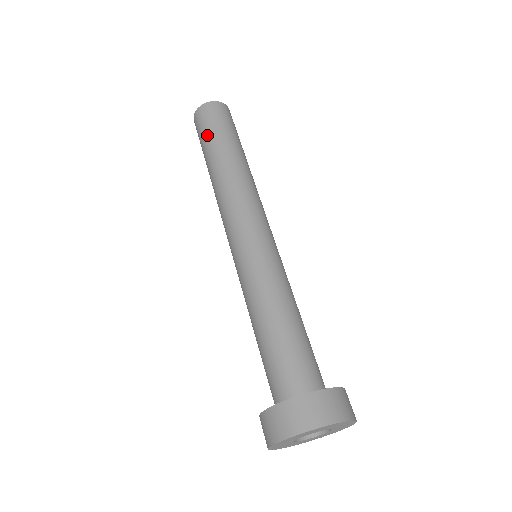
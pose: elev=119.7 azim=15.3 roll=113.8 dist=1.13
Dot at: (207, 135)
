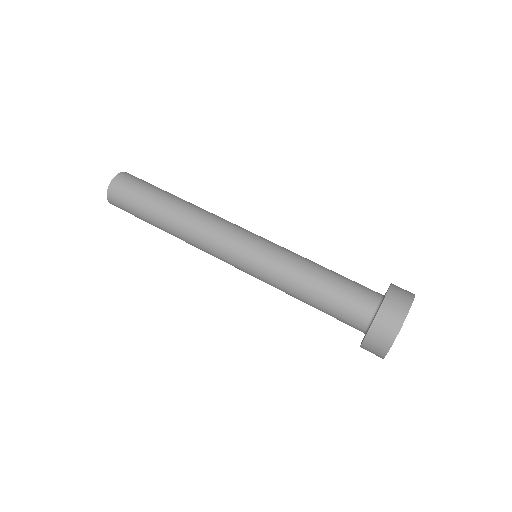
Dot at: (137, 203)
